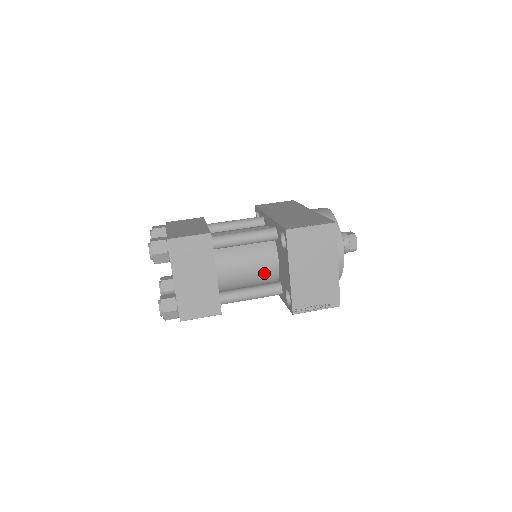
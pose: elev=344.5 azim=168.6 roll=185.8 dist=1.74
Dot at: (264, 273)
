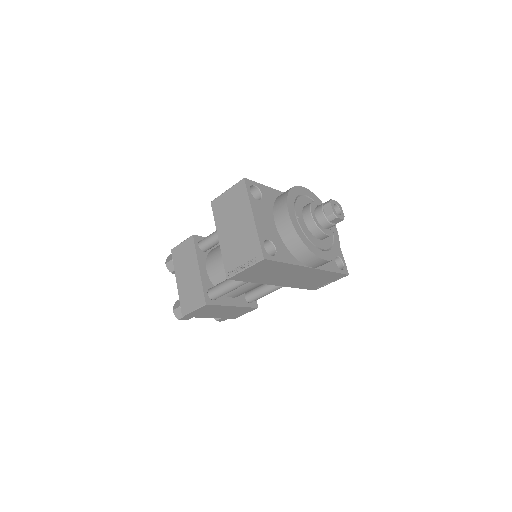
Dot at: occluded
